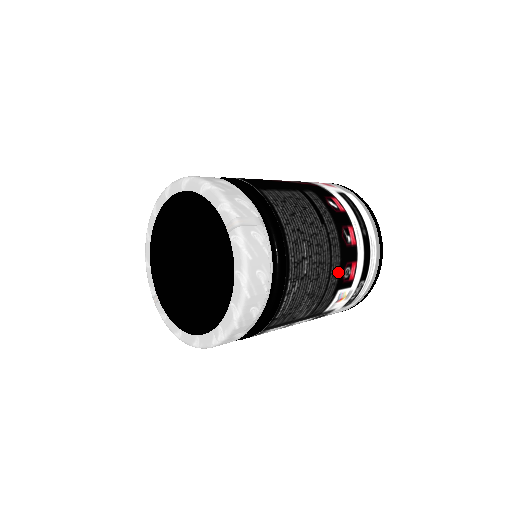
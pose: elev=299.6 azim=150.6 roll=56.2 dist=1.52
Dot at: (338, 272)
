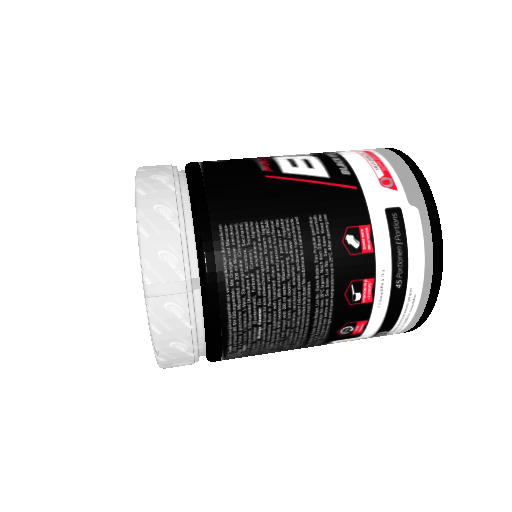
Dot at: (327, 331)
